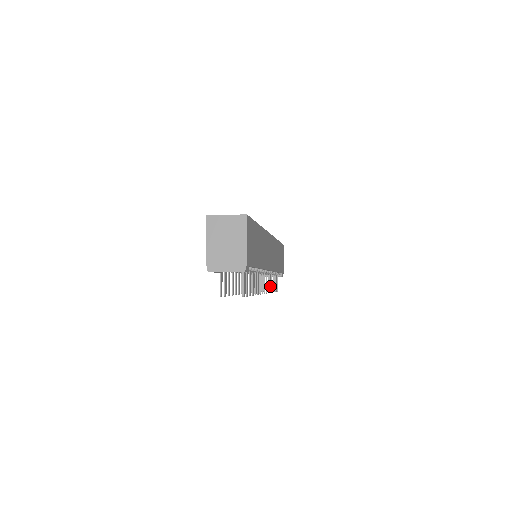
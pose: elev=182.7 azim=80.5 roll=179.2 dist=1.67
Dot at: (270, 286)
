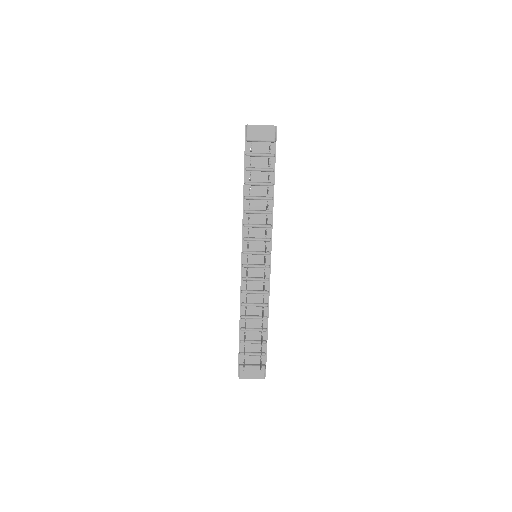
Dot at: occluded
